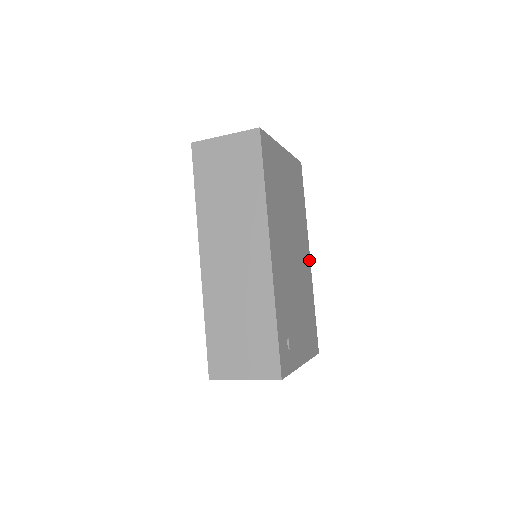
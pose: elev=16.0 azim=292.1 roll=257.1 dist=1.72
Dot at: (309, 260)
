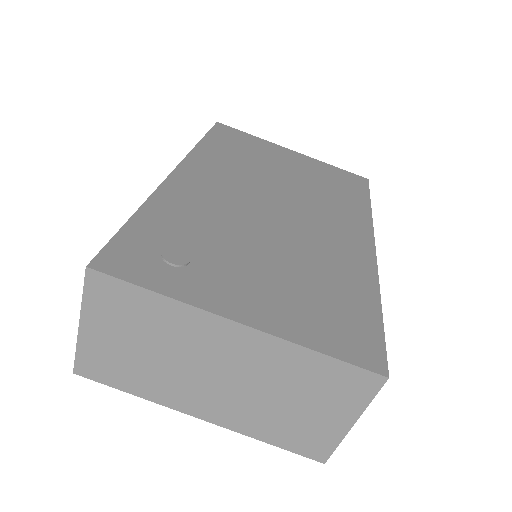
Dot at: (369, 247)
